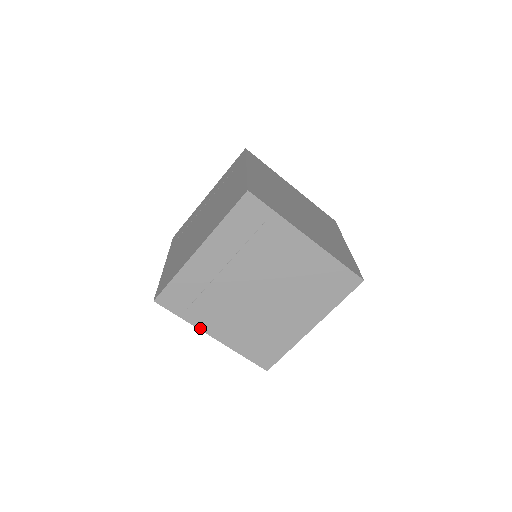
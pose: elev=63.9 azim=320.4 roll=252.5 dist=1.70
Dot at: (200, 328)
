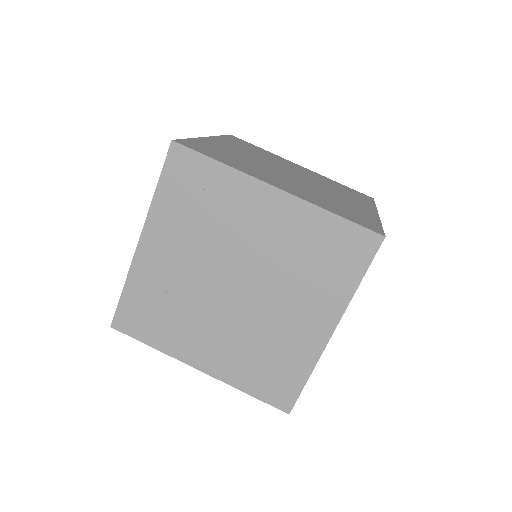
Dot at: (177, 357)
